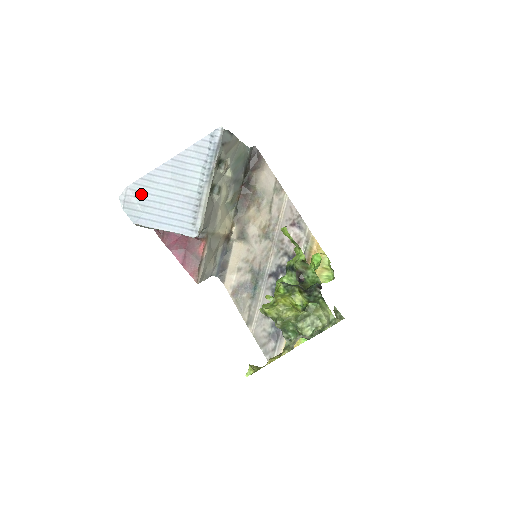
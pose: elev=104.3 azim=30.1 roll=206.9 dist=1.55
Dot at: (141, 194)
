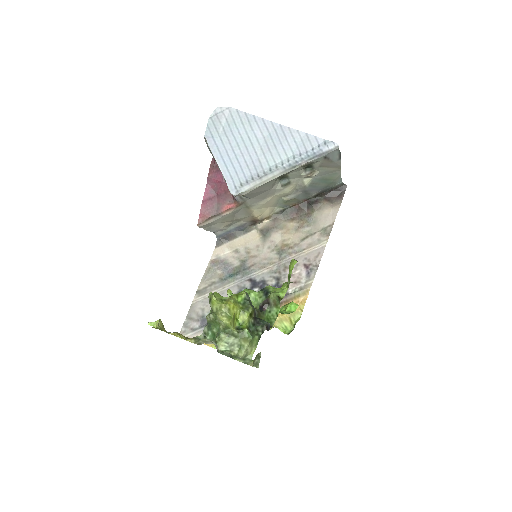
Dot at: (233, 123)
